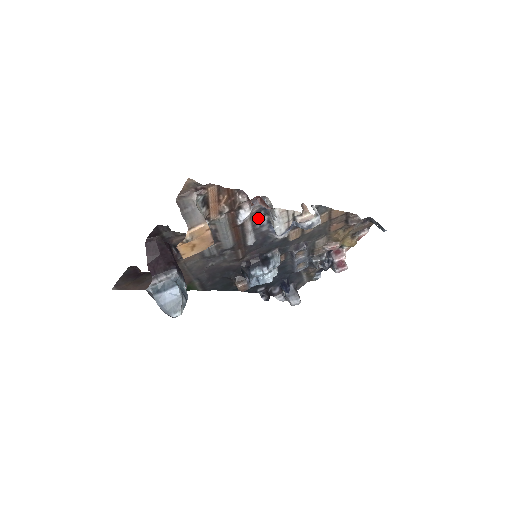
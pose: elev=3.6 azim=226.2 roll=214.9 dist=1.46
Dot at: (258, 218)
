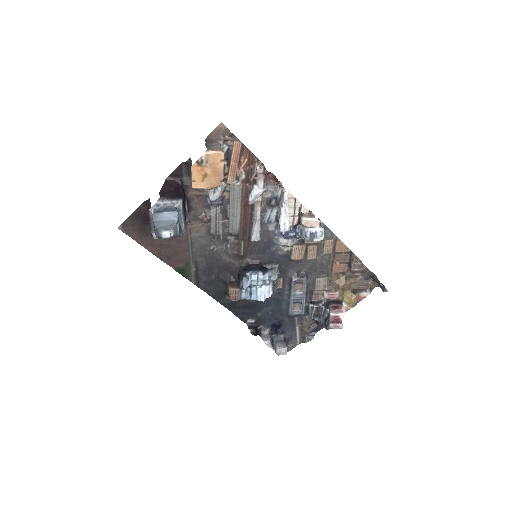
Dot at: (268, 209)
